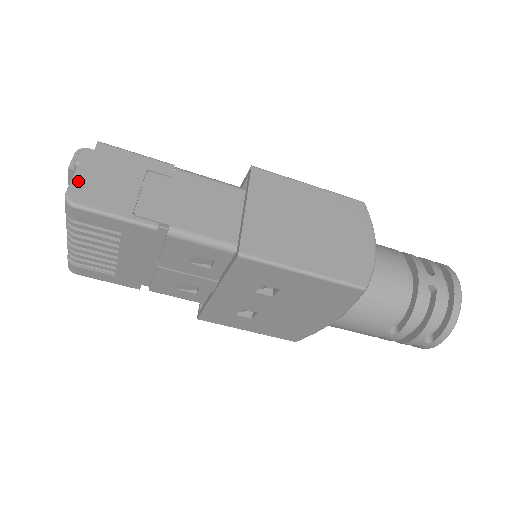
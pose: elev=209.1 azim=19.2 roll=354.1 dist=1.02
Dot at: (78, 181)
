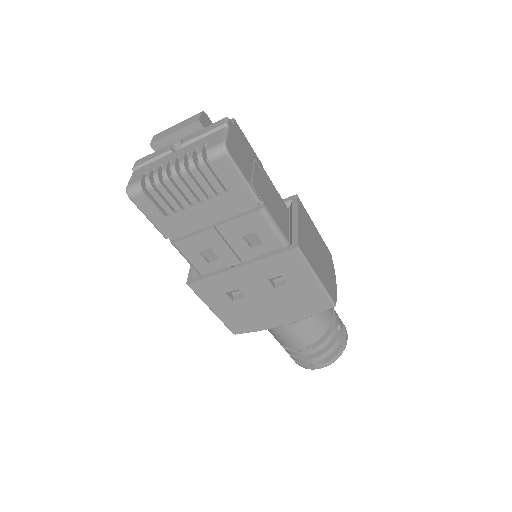
Dot at: (229, 138)
